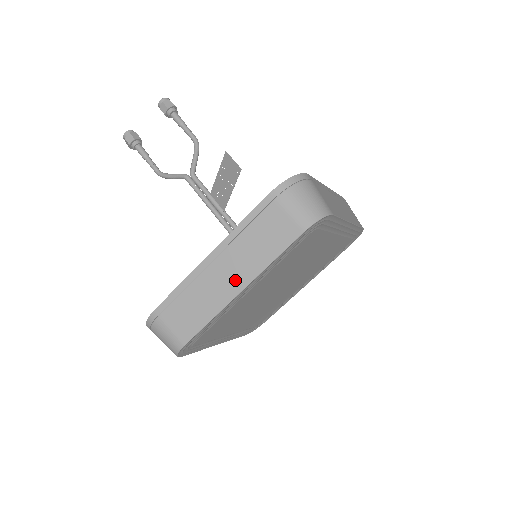
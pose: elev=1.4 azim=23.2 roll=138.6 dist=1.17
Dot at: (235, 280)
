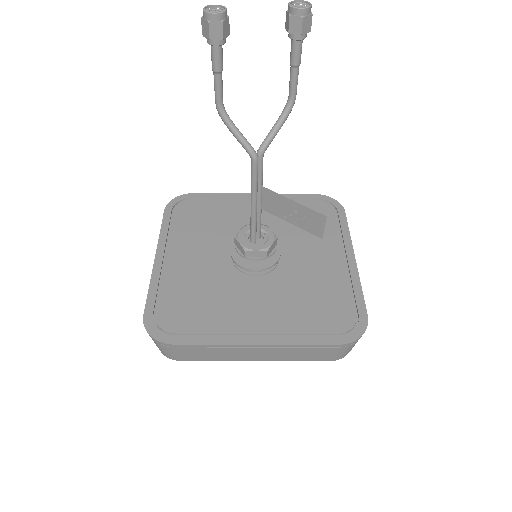
Dot at: (259, 357)
